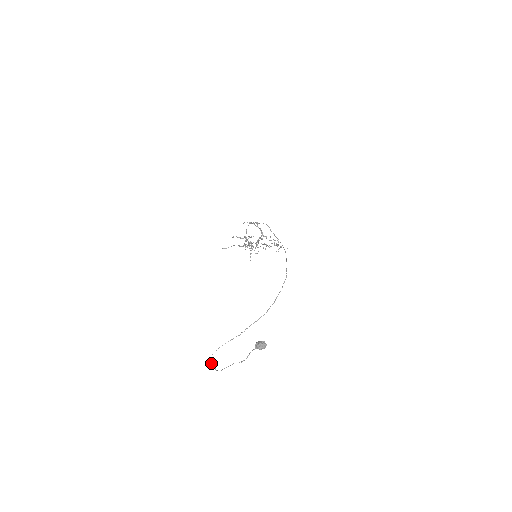
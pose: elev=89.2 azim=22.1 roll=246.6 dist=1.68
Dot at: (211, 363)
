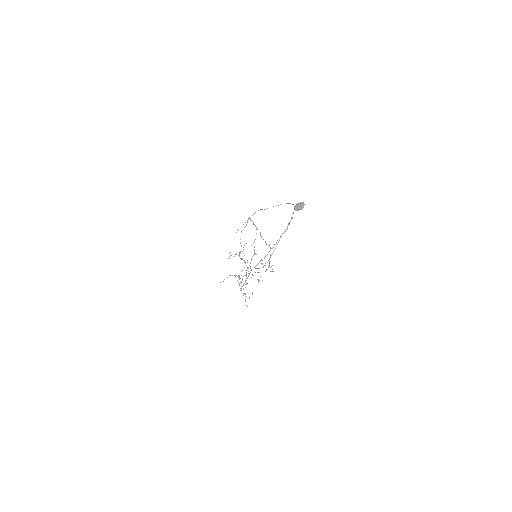
Dot at: (256, 268)
